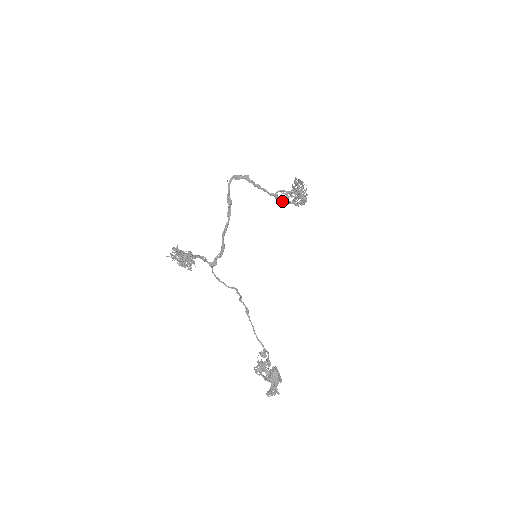
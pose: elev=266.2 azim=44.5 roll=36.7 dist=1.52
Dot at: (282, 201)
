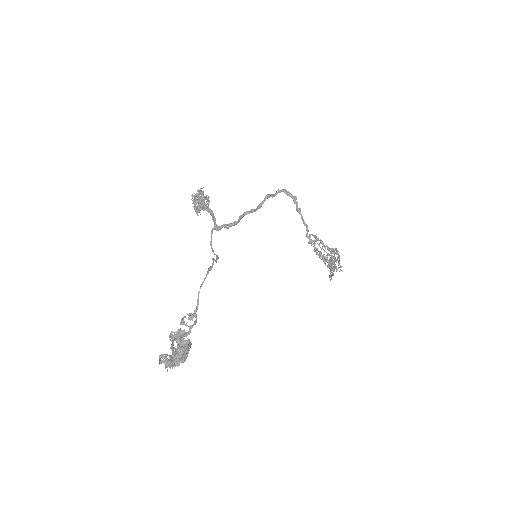
Dot at: (311, 239)
